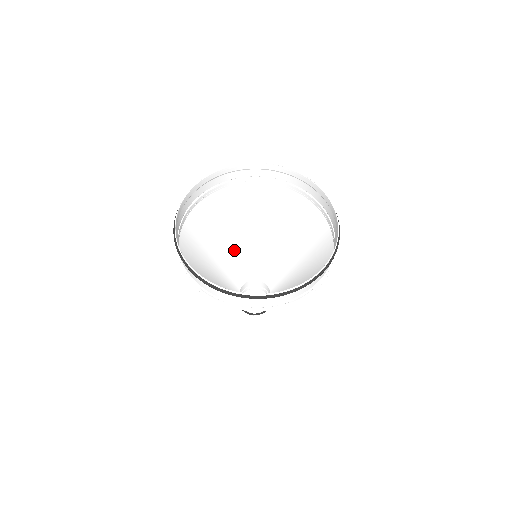
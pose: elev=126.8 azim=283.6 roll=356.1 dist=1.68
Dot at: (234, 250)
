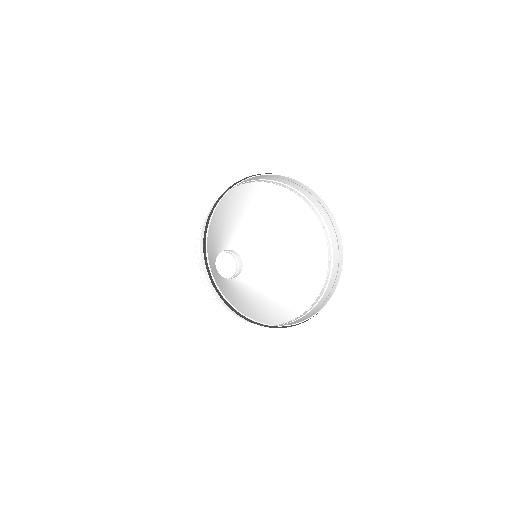
Dot at: (222, 231)
